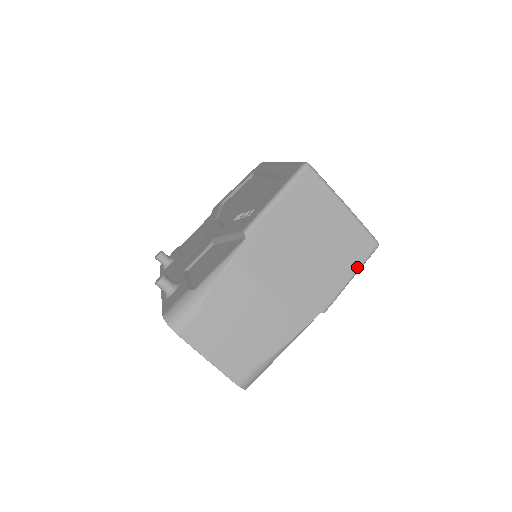
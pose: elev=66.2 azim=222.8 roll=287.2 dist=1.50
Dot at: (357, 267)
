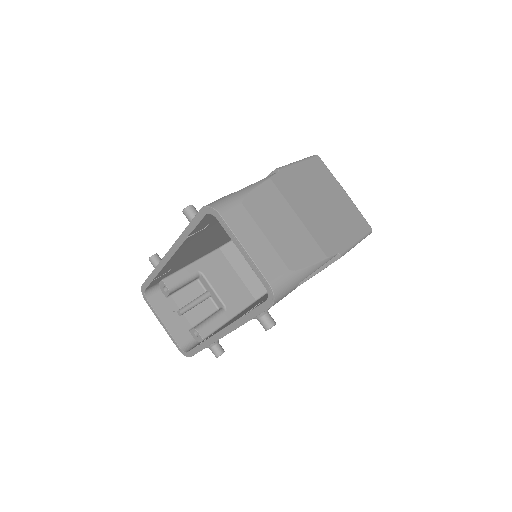
Dot at: (360, 235)
